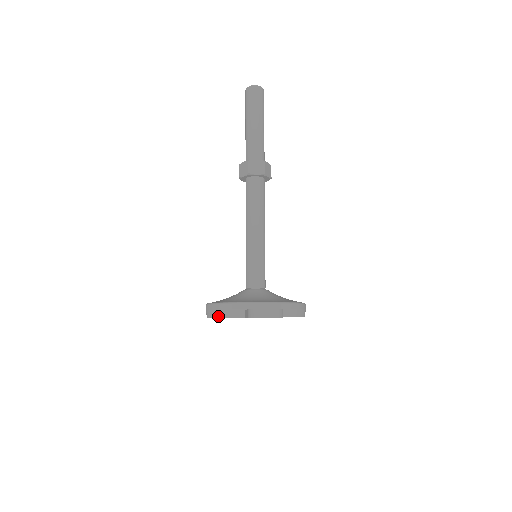
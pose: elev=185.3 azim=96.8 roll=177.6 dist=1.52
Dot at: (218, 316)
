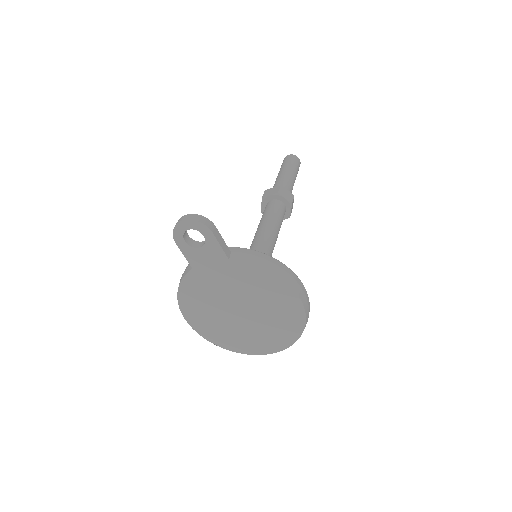
Dot at: (178, 290)
